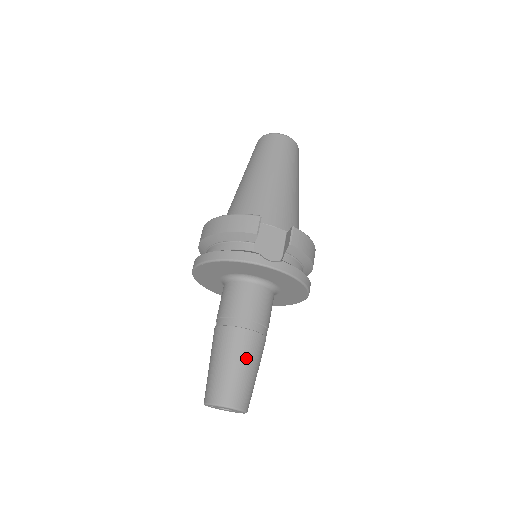
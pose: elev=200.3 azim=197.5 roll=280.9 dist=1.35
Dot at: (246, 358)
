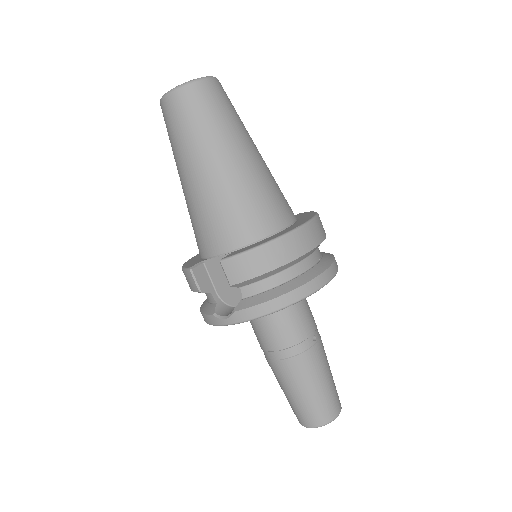
Dot at: (293, 386)
